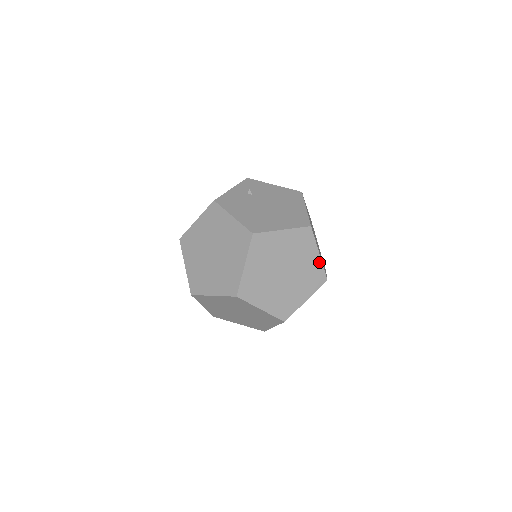
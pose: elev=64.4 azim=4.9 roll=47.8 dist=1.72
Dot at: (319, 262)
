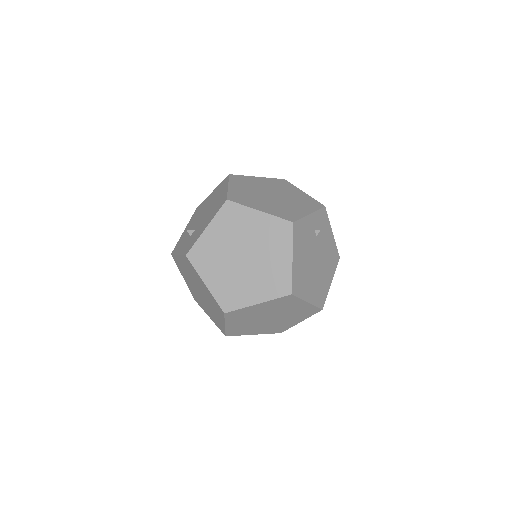
Dot at: (293, 324)
